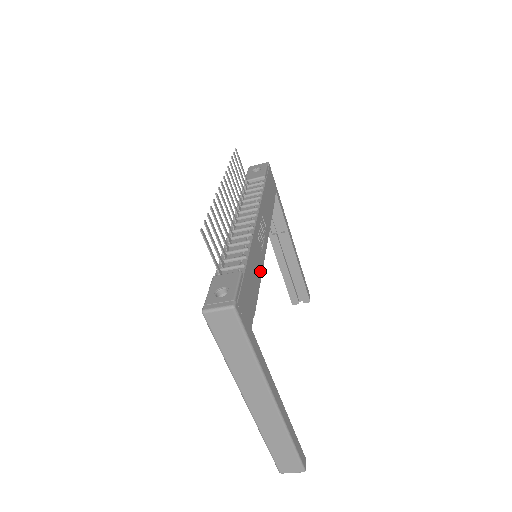
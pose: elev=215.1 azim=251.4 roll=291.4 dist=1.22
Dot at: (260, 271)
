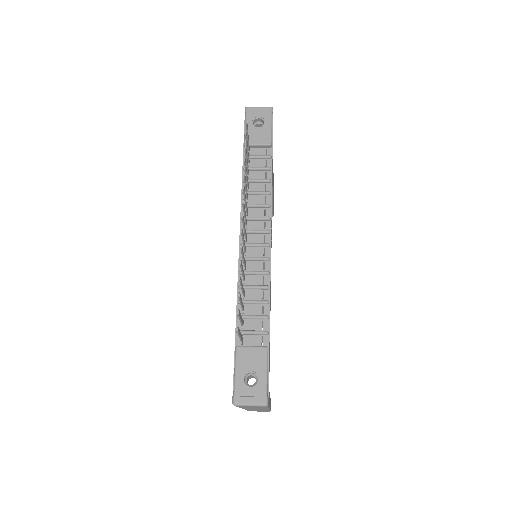
Dot at: (270, 303)
